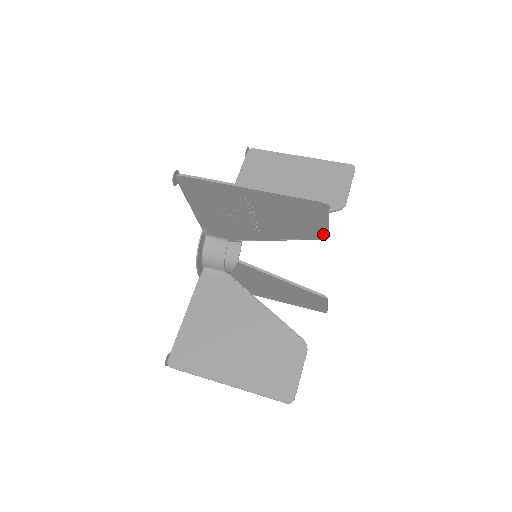
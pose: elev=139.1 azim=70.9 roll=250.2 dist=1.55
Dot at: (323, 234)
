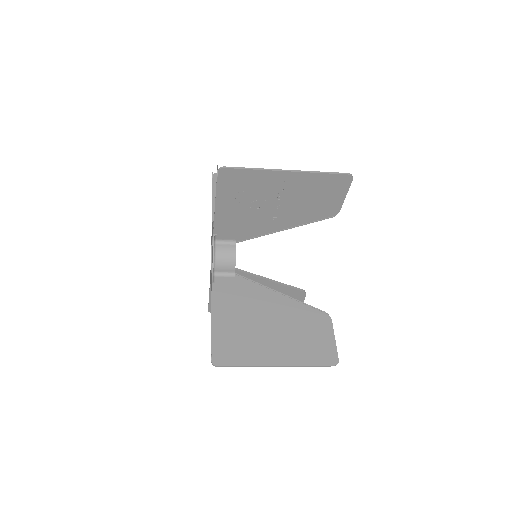
Dot at: (336, 211)
